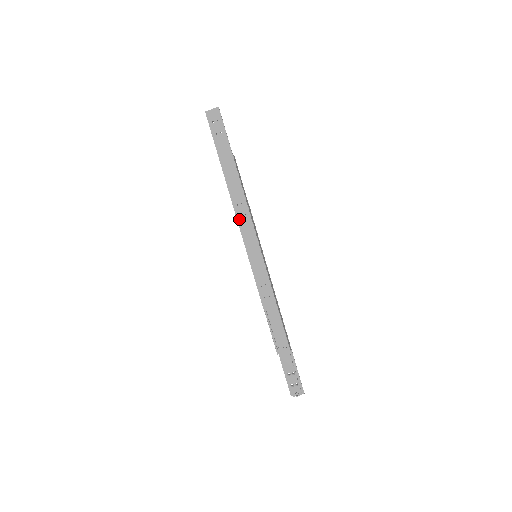
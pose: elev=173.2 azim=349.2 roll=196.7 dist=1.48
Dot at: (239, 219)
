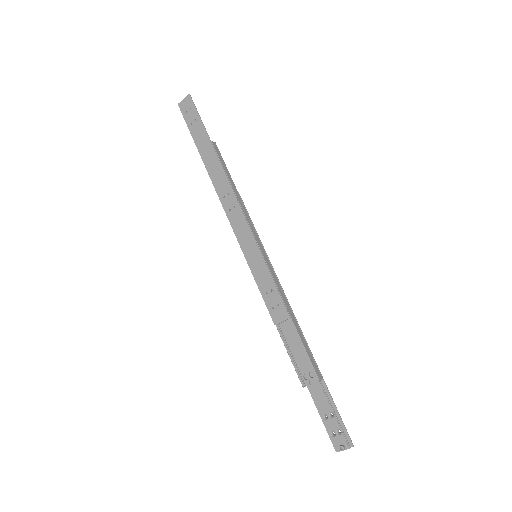
Dot at: (228, 214)
